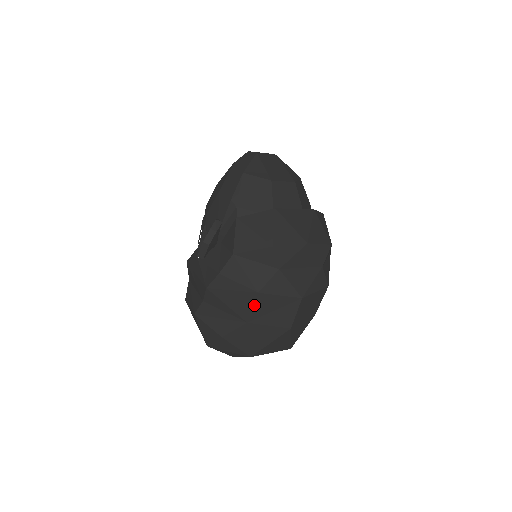
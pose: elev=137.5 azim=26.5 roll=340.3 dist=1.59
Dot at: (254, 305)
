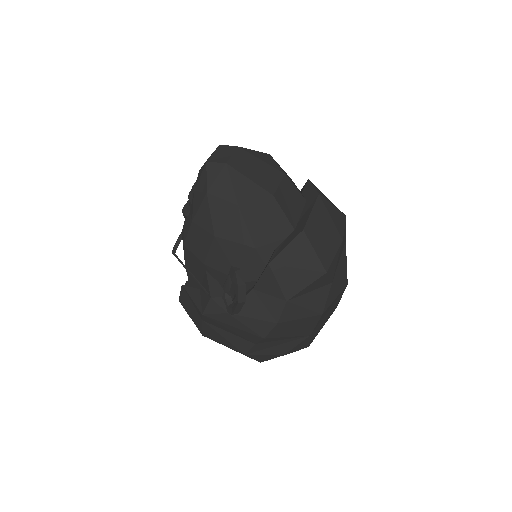
Dot at: (317, 323)
